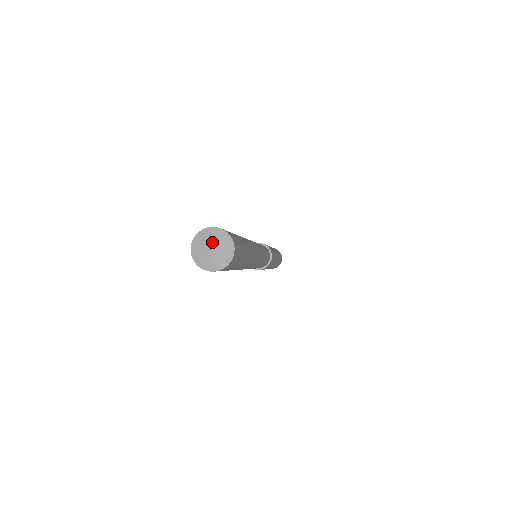
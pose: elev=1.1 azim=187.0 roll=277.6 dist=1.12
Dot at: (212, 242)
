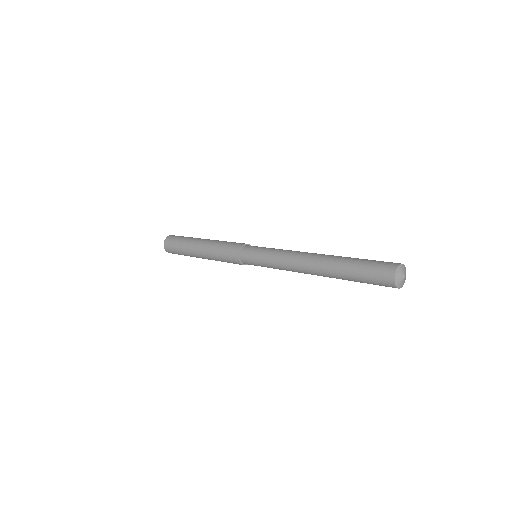
Dot at: (405, 273)
